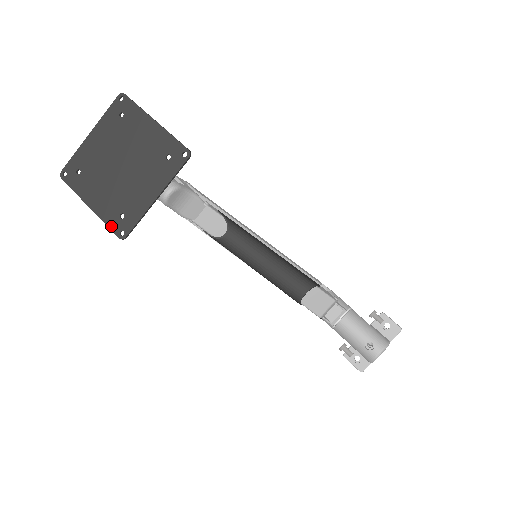
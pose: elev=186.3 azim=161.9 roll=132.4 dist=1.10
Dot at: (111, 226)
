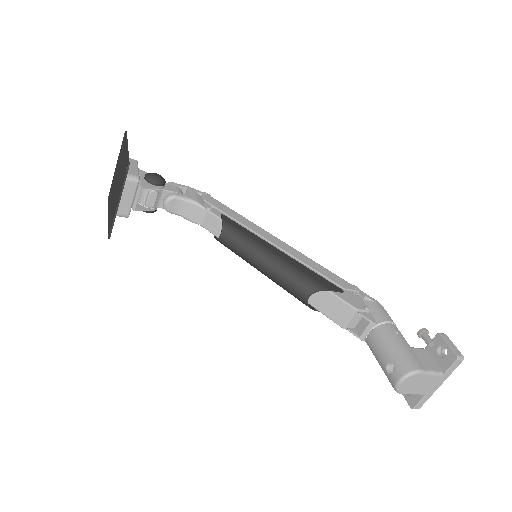
Dot at: (108, 230)
